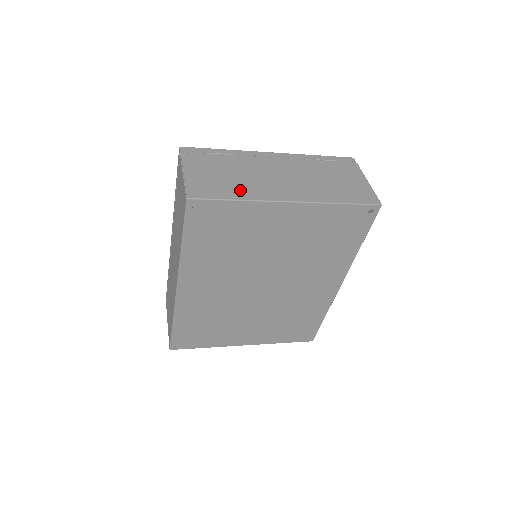
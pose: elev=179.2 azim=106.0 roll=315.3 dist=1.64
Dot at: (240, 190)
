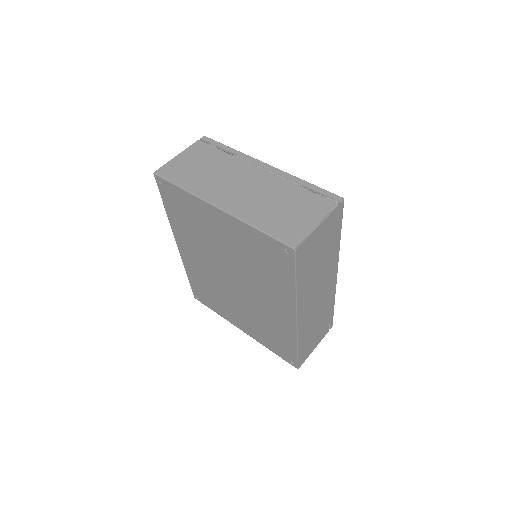
Dot at: (194, 182)
